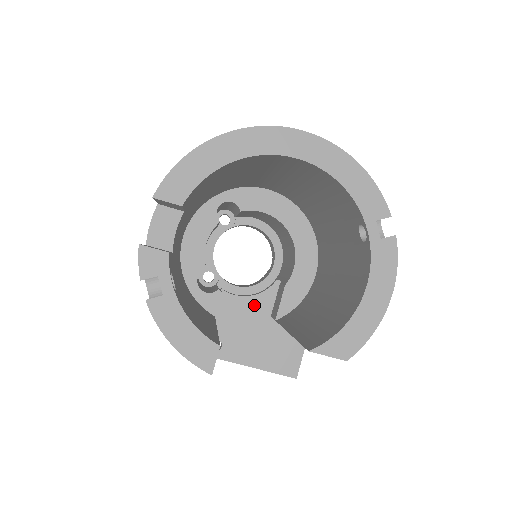
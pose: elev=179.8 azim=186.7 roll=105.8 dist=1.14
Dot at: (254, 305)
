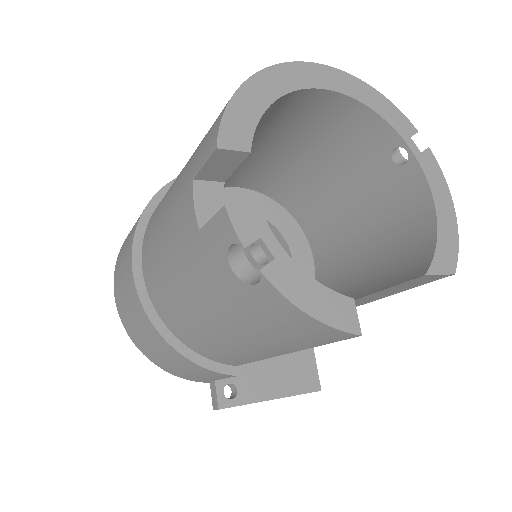
Dot at: occluded
